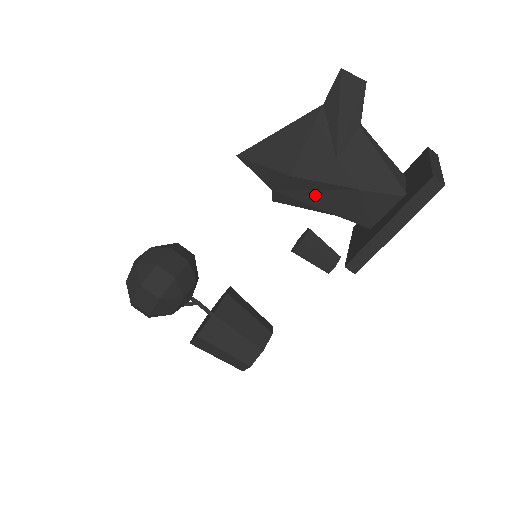
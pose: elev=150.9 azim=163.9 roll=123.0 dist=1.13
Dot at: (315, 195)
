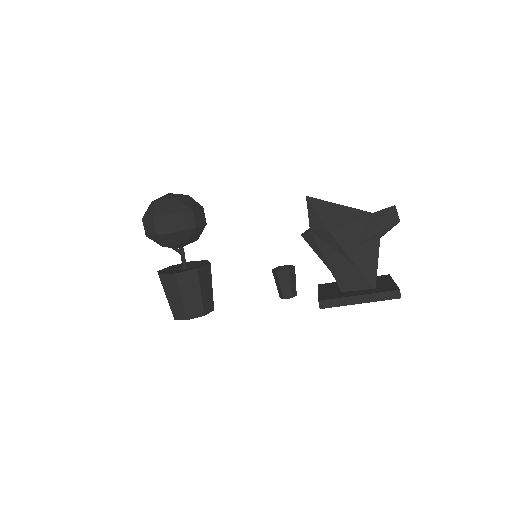
Dot at: (331, 252)
